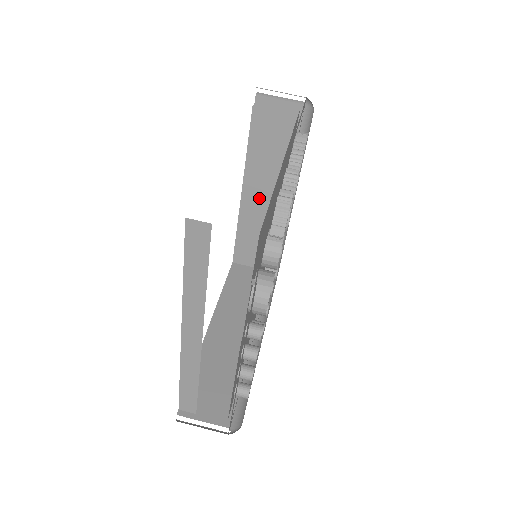
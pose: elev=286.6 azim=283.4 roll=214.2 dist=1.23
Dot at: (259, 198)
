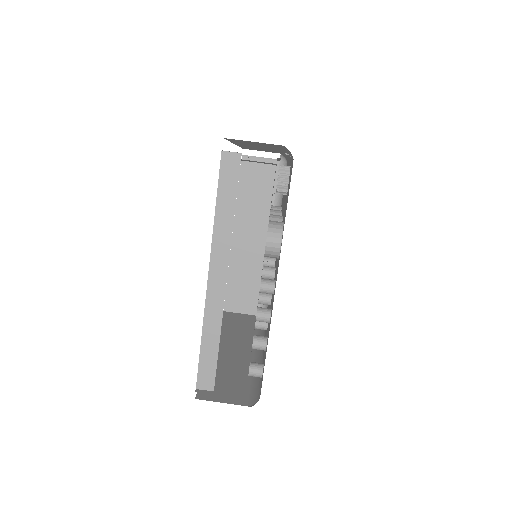
Dot at: (247, 241)
